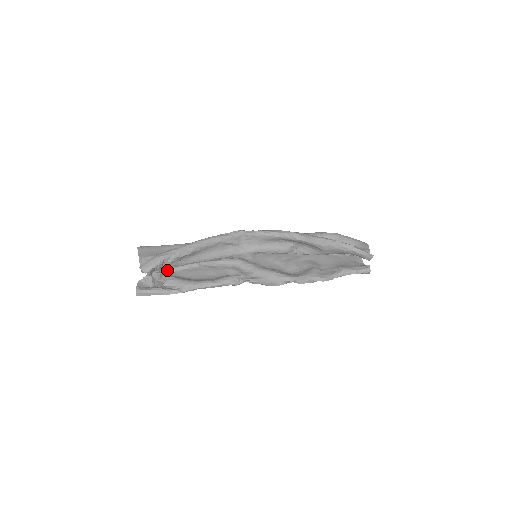
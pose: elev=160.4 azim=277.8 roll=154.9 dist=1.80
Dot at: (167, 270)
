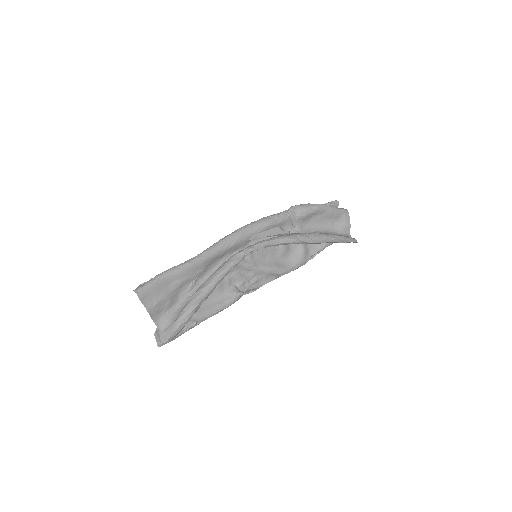
Dot at: occluded
